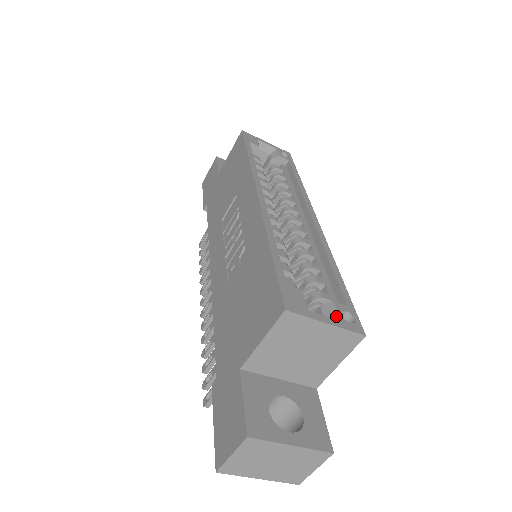
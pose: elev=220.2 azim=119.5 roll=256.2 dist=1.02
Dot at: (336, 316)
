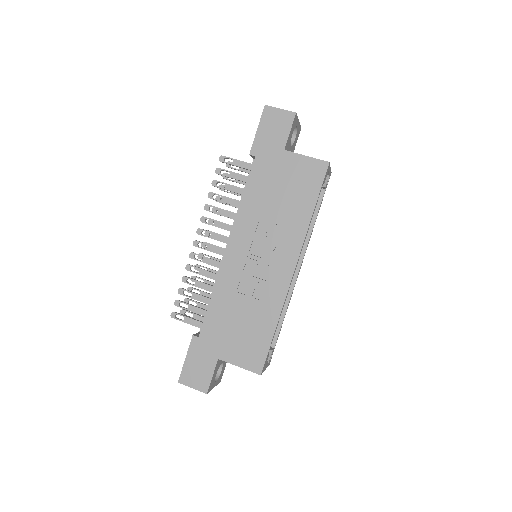
Dot at: (269, 359)
